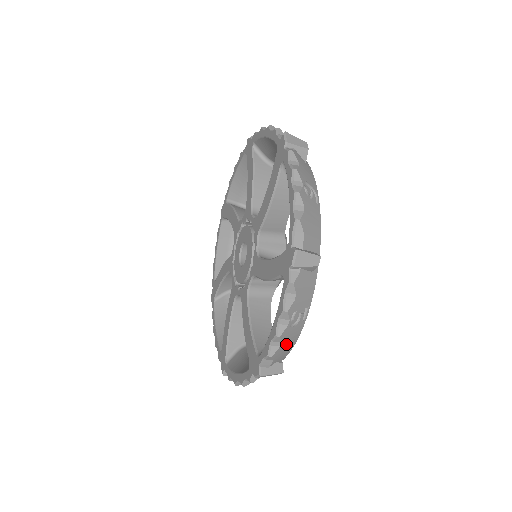
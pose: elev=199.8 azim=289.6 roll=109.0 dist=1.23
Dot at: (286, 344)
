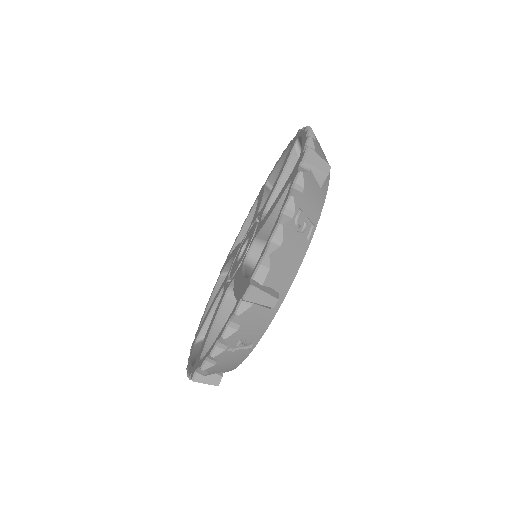
Dot at: (286, 255)
